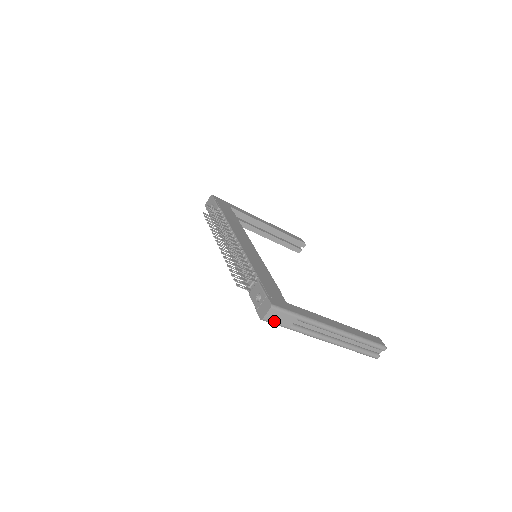
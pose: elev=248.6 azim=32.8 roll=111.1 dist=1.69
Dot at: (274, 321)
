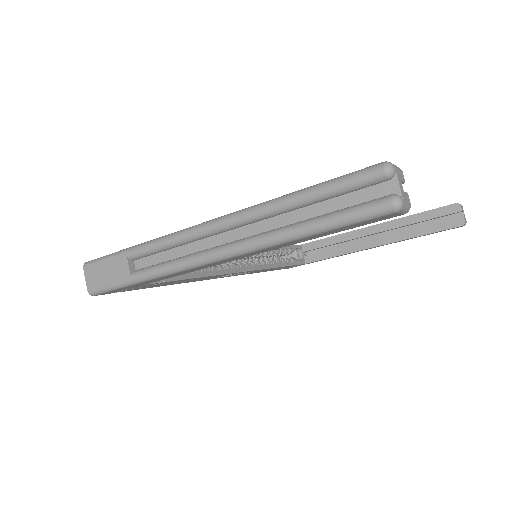
Dot at: (103, 284)
